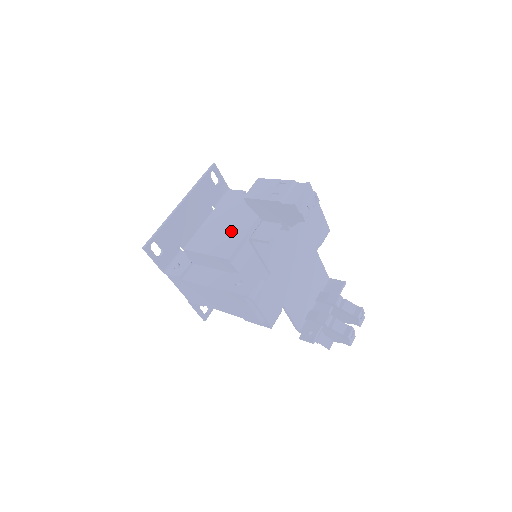
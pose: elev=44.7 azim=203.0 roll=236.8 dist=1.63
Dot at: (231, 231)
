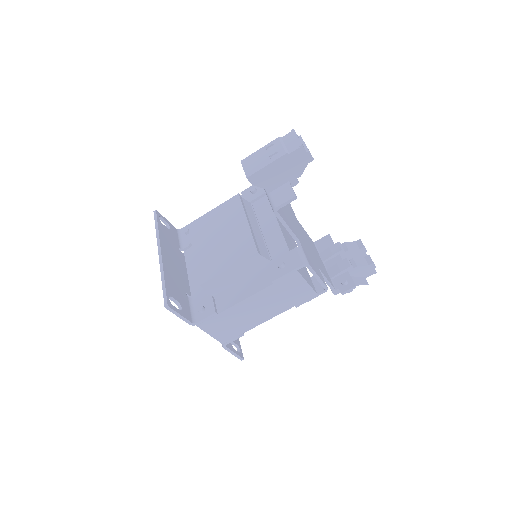
Dot at: (232, 238)
